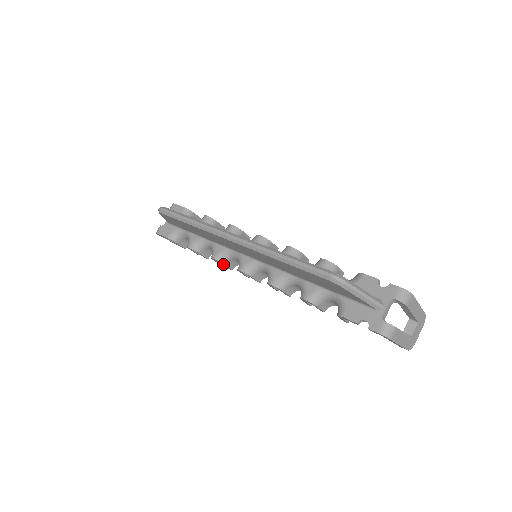
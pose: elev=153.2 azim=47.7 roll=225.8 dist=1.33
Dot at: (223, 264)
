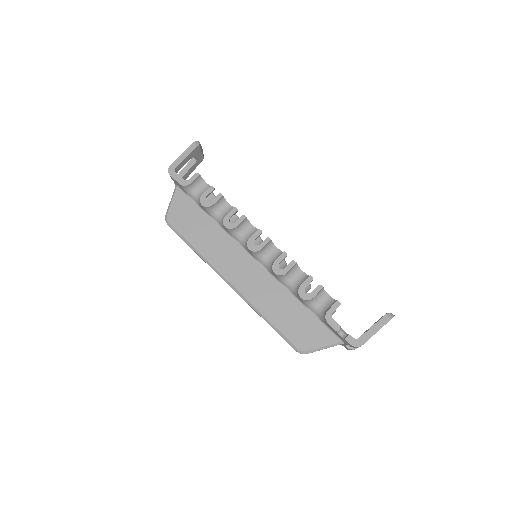
Dot at: occluded
